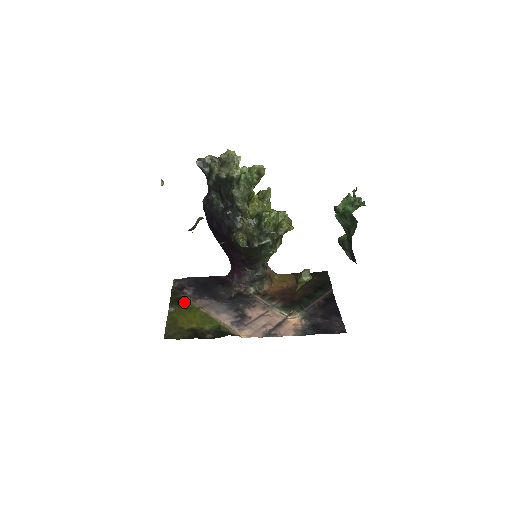
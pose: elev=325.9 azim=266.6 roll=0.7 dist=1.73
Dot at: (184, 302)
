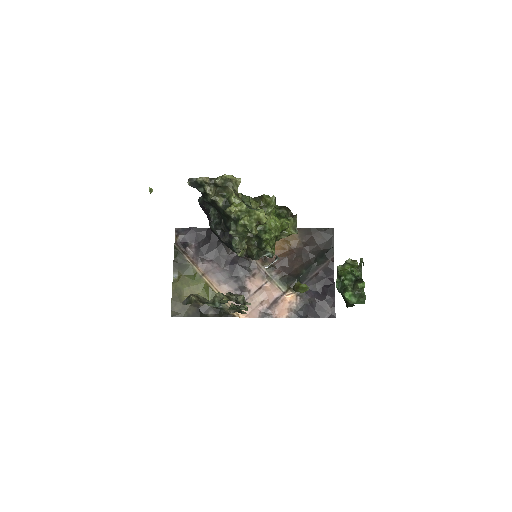
Dot at: (187, 267)
